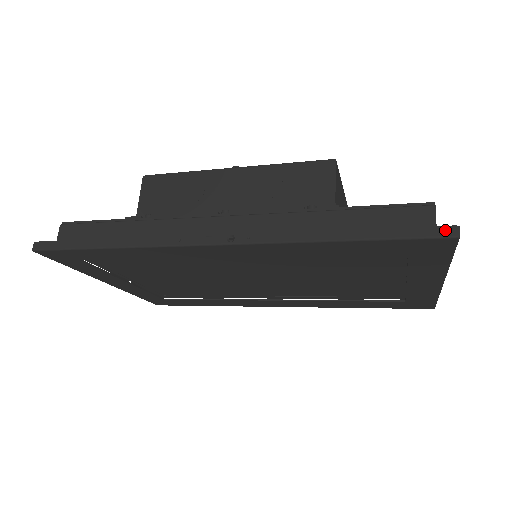
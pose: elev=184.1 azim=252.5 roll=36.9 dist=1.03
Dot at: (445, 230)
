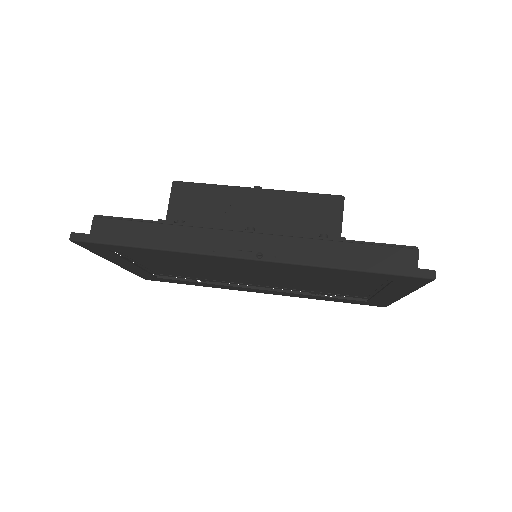
Dot at: (426, 272)
